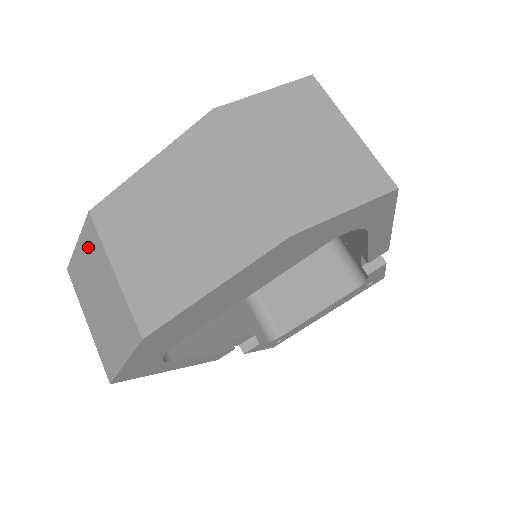
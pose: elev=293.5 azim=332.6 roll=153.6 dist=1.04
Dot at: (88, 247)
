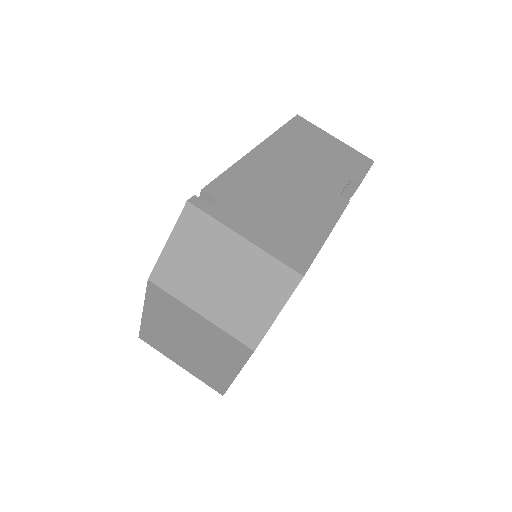
Dot at: occluded
